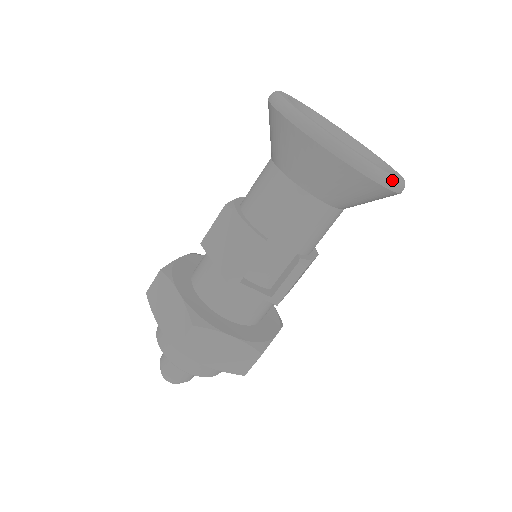
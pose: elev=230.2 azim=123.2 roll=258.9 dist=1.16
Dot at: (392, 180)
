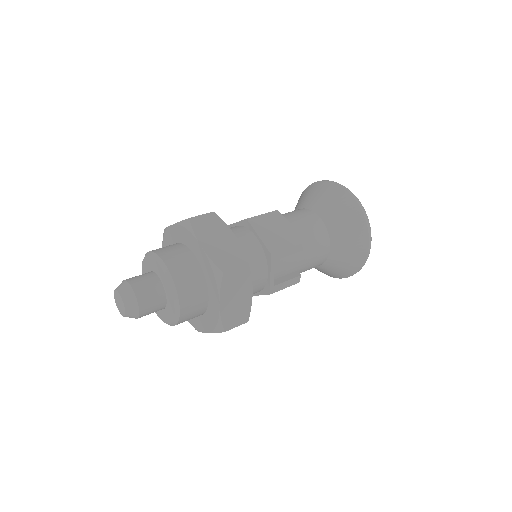
Dot at: occluded
